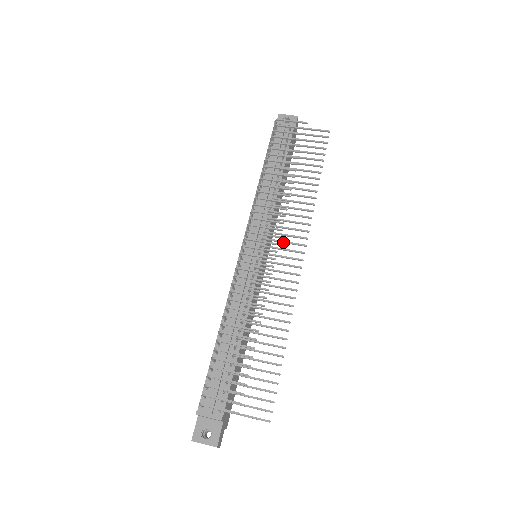
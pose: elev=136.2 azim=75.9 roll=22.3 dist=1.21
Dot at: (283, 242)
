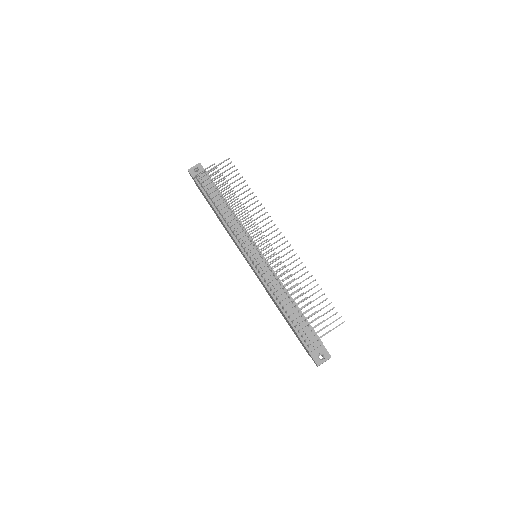
Dot at: (266, 236)
